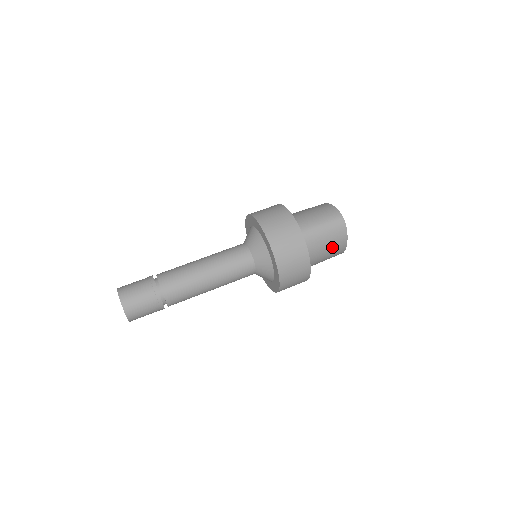
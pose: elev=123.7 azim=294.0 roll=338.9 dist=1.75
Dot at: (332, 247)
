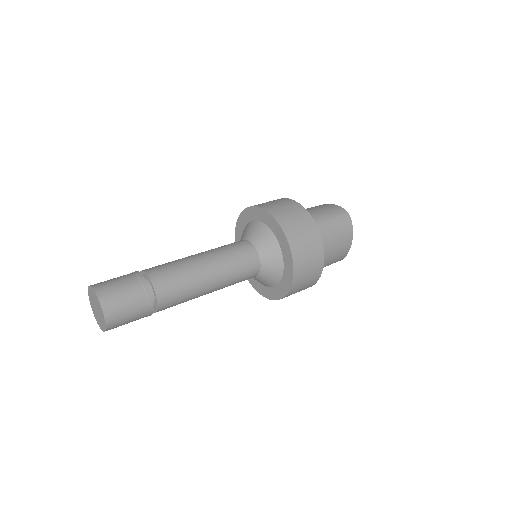
Dot at: (338, 246)
